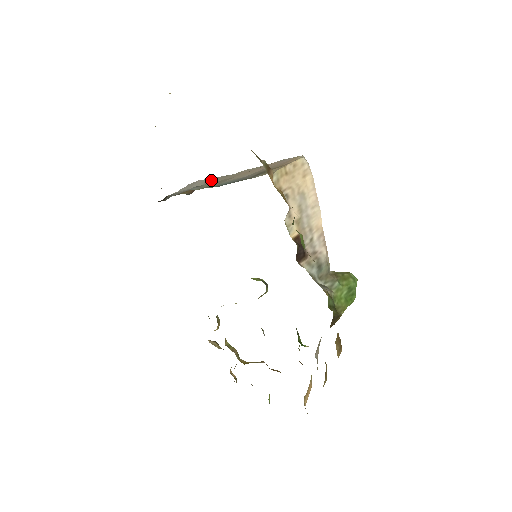
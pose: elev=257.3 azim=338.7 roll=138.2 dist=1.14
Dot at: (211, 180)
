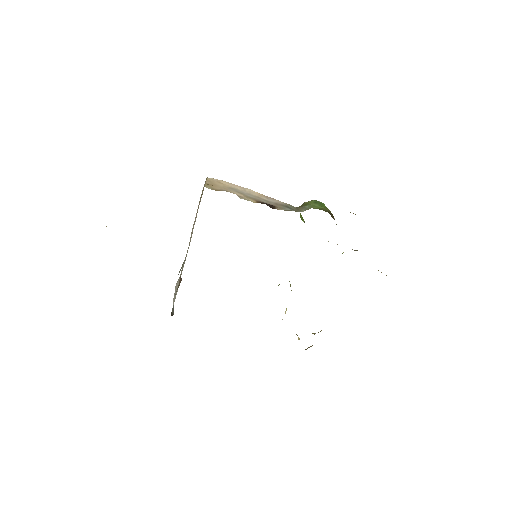
Dot at: (182, 269)
